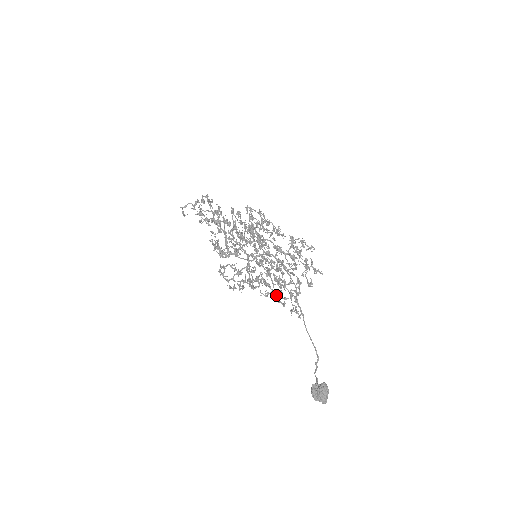
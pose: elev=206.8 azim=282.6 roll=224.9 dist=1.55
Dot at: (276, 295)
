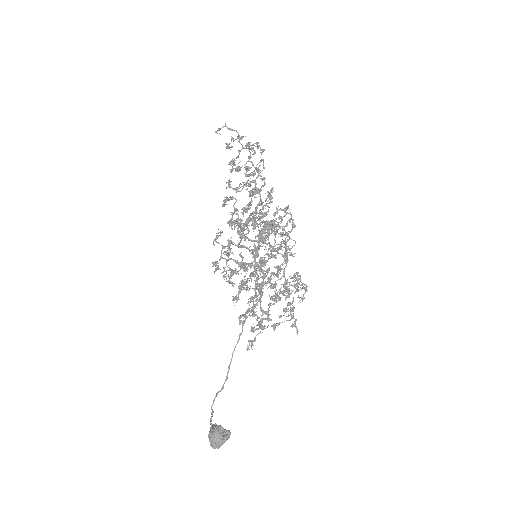
Dot at: occluded
